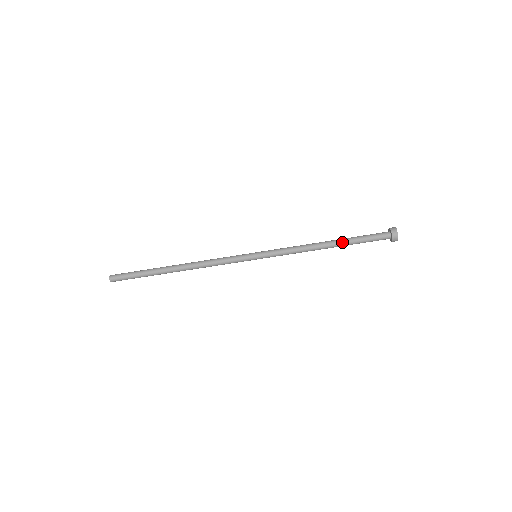
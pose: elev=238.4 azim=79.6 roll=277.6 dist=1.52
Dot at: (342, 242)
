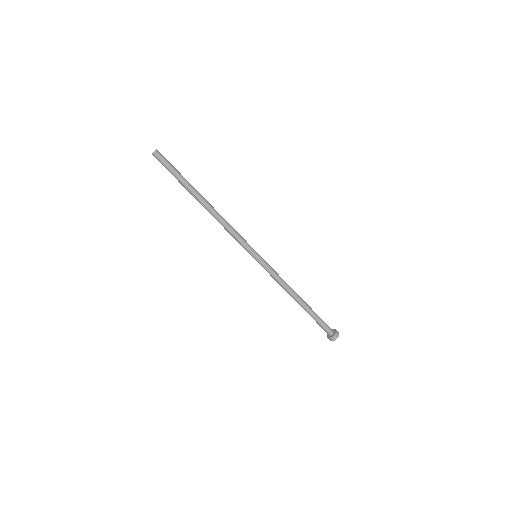
Dot at: (308, 307)
